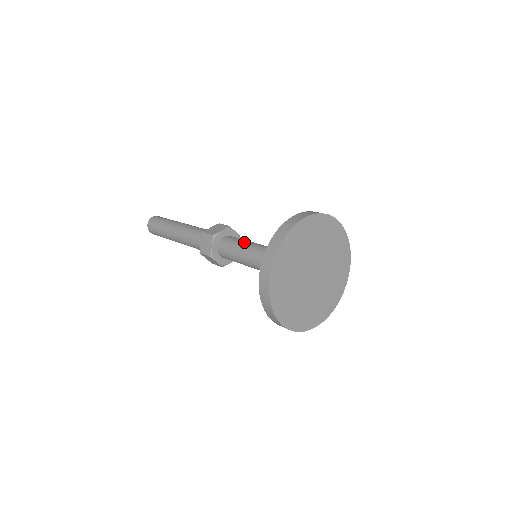
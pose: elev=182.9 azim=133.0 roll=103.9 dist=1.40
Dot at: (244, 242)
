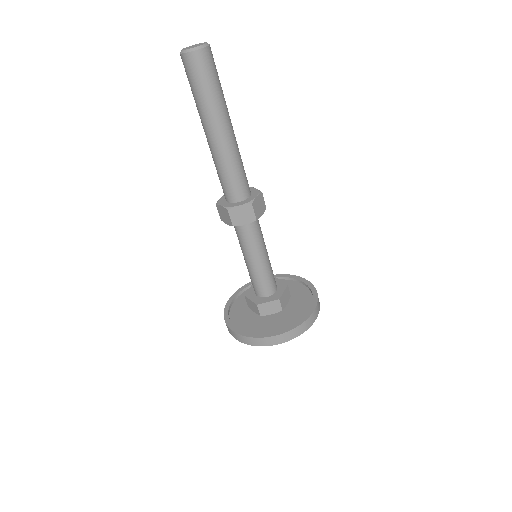
Dot at: (254, 251)
